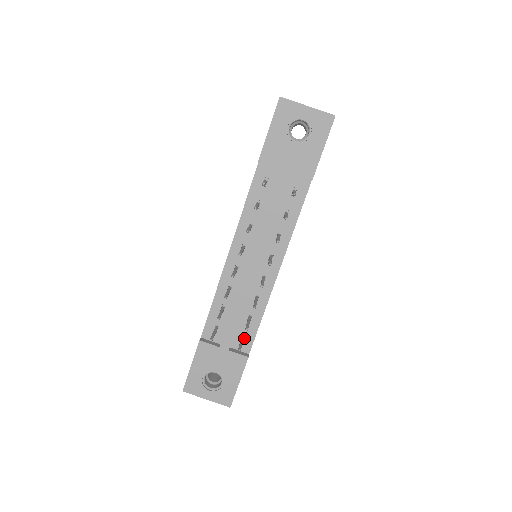
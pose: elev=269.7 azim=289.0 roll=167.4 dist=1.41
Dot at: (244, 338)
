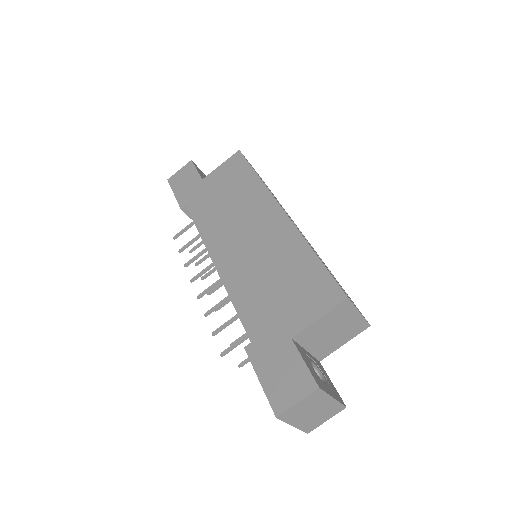
Dot at: occluded
